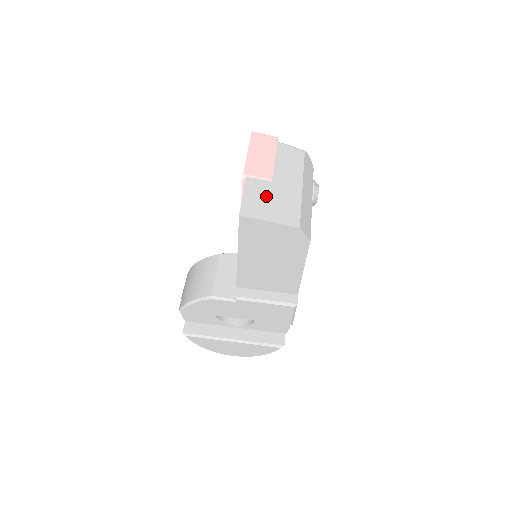
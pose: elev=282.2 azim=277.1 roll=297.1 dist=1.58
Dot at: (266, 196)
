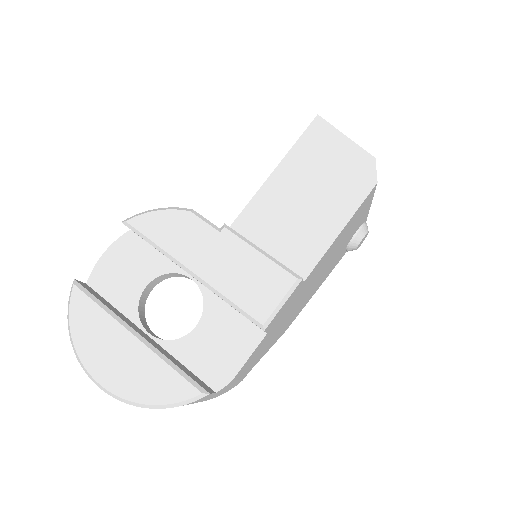
Dot at: occluded
